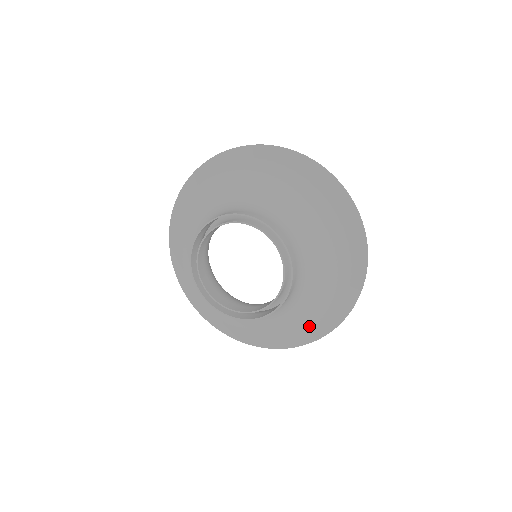
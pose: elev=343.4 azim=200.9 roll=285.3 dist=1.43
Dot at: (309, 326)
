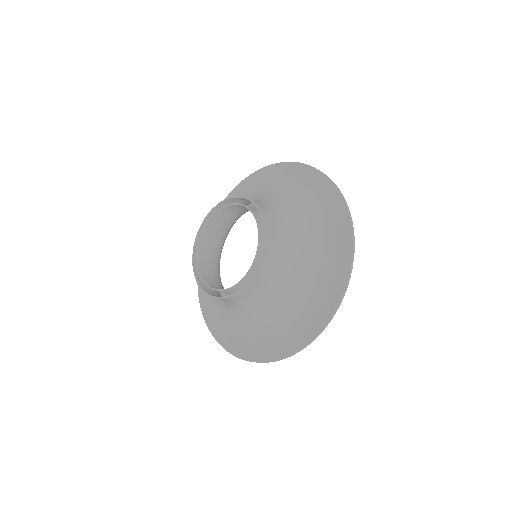
Dot at: (288, 337)
